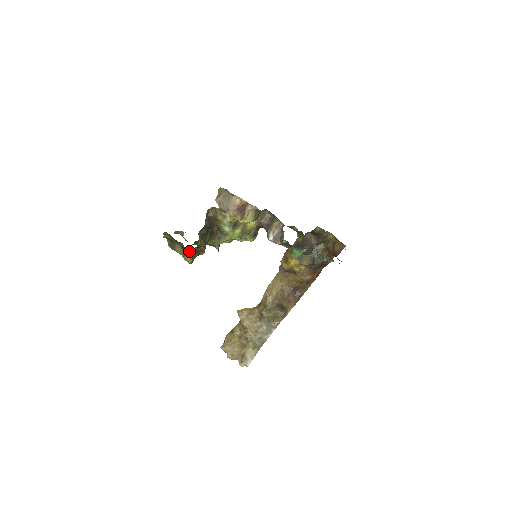
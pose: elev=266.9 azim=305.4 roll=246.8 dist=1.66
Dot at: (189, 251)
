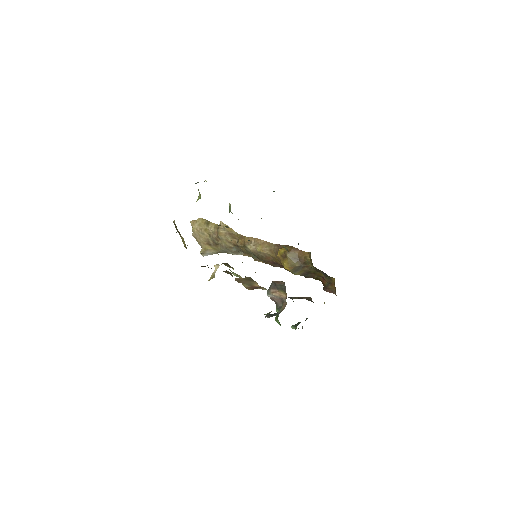
Dot at: occluded
